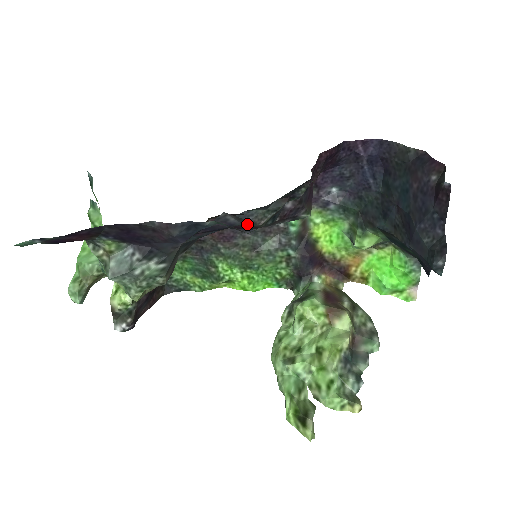
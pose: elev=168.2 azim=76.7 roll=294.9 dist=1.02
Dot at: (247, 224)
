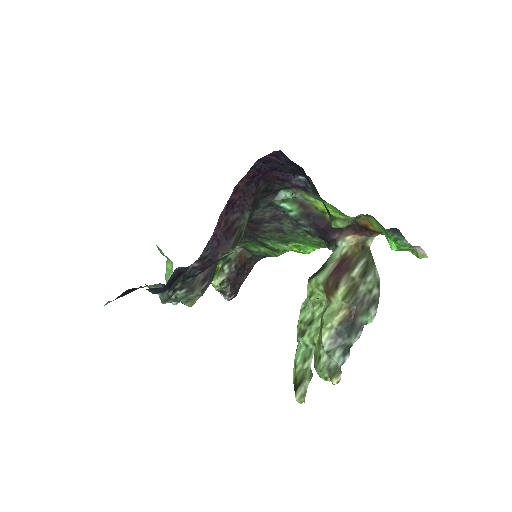
Dot at: occluded
